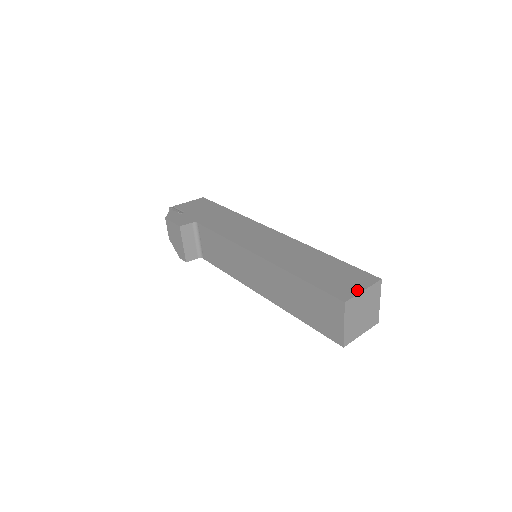
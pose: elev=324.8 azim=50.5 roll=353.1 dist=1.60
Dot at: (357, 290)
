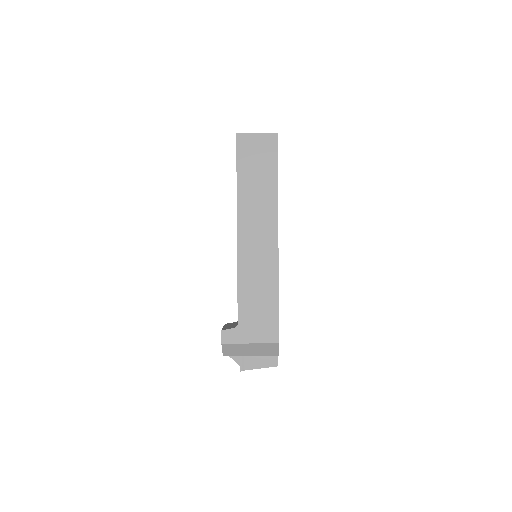
Dot at: occluded
